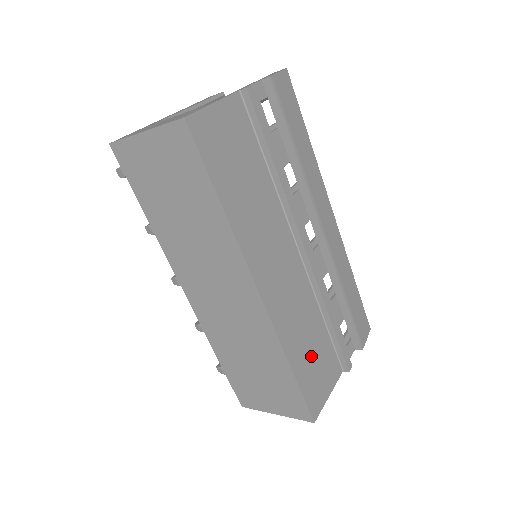
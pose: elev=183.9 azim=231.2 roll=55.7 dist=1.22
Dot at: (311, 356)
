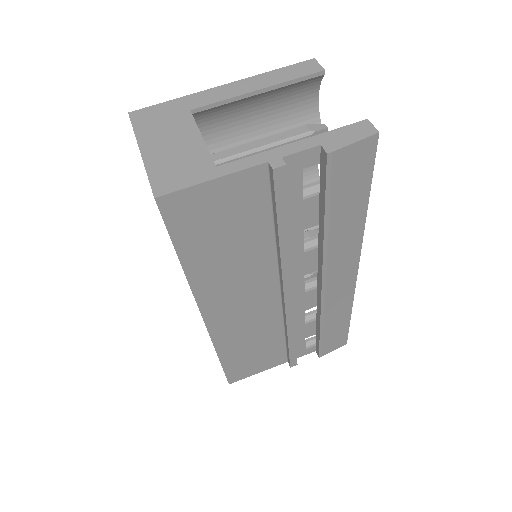
Dot at: (250, 354)
